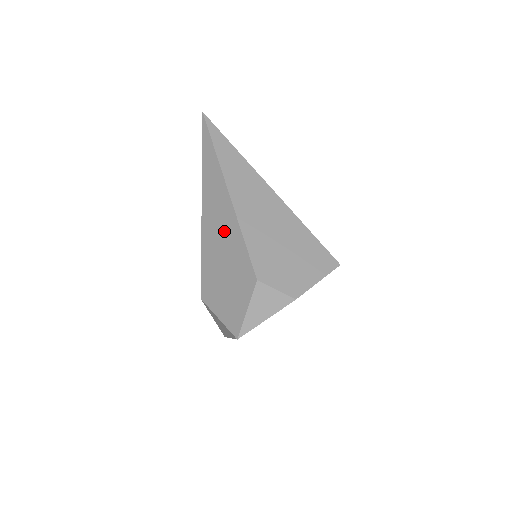
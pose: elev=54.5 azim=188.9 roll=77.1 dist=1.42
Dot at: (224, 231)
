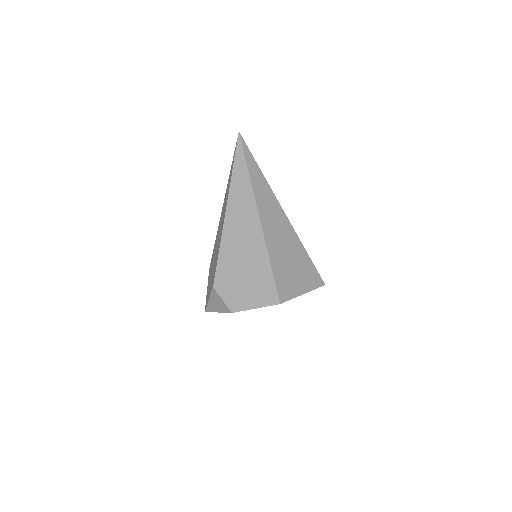
Dot at: (219, 237)
